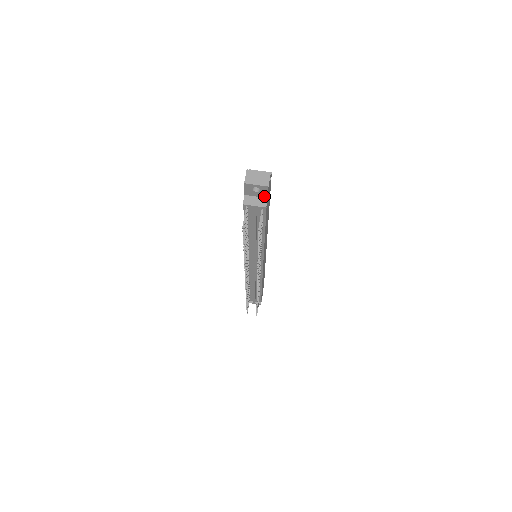
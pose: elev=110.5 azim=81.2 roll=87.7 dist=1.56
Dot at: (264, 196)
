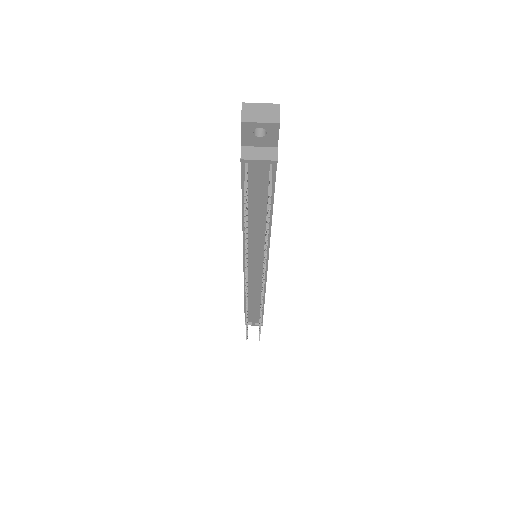
Dot at: (272, 144)
